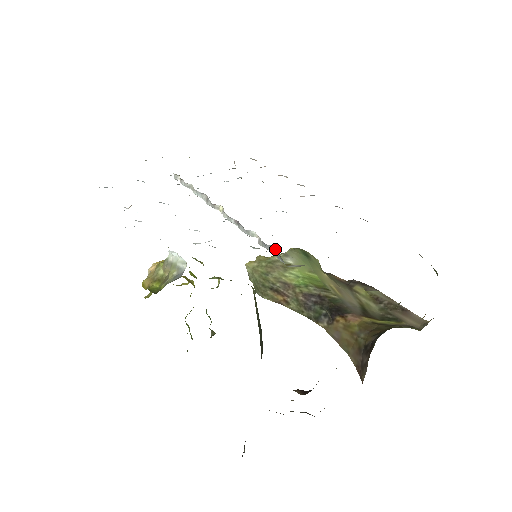
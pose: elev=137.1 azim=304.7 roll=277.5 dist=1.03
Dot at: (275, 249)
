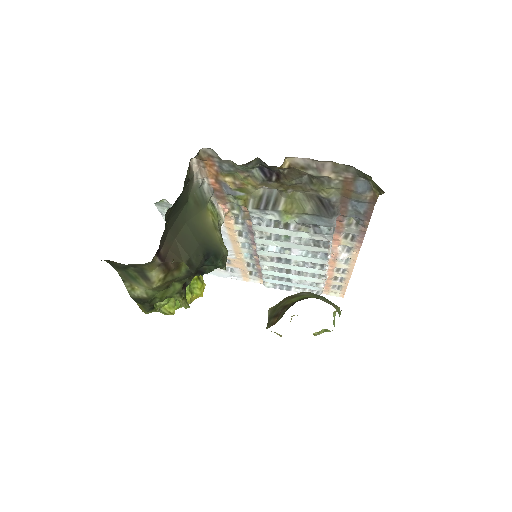
Dot at: occluded
